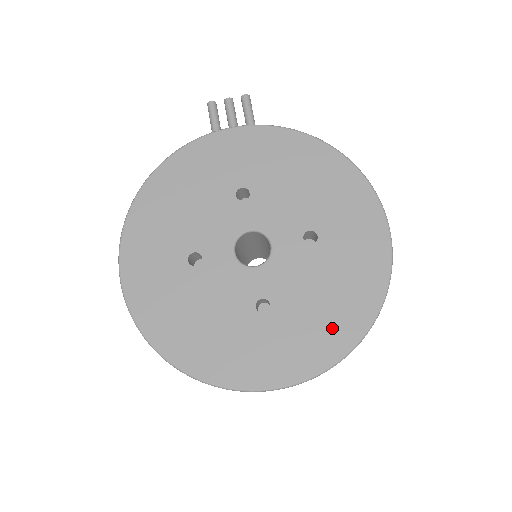
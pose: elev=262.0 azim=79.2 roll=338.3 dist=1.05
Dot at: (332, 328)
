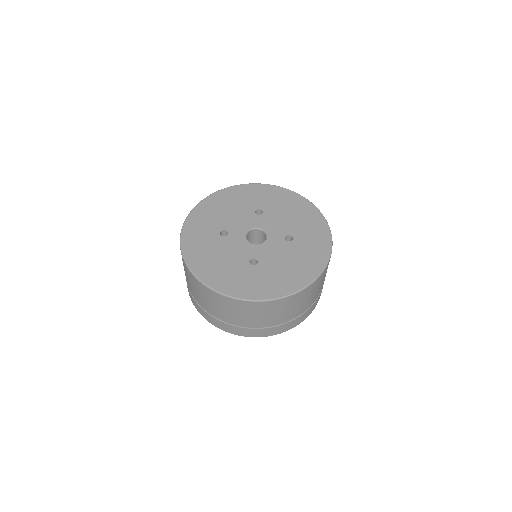
Dot at: (288, 280)
